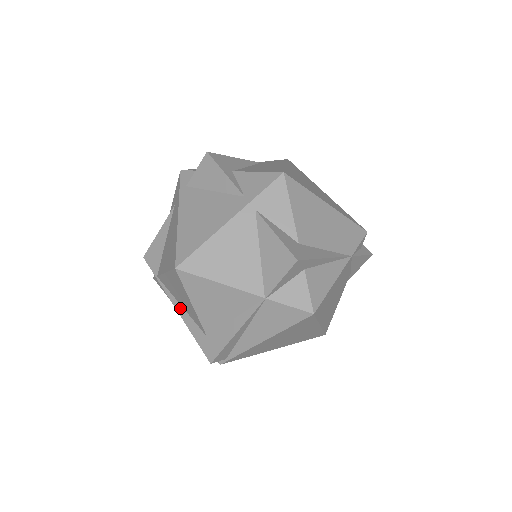
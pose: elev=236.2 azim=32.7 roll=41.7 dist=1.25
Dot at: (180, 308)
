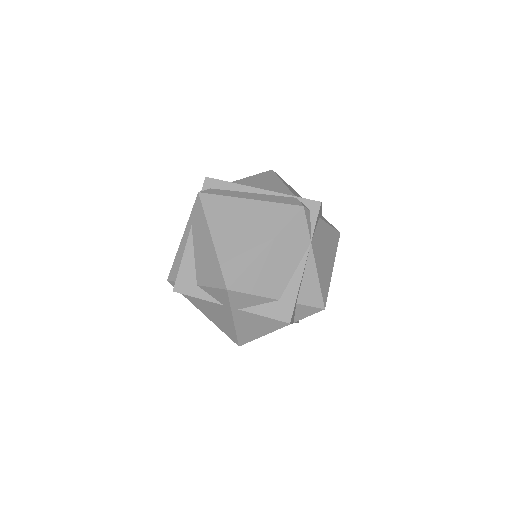
Dot at: occluded
